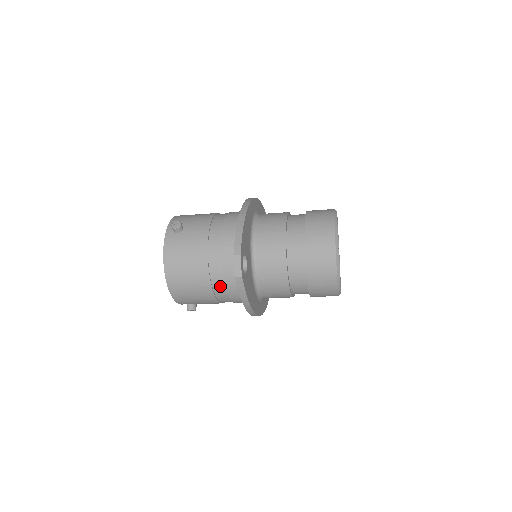
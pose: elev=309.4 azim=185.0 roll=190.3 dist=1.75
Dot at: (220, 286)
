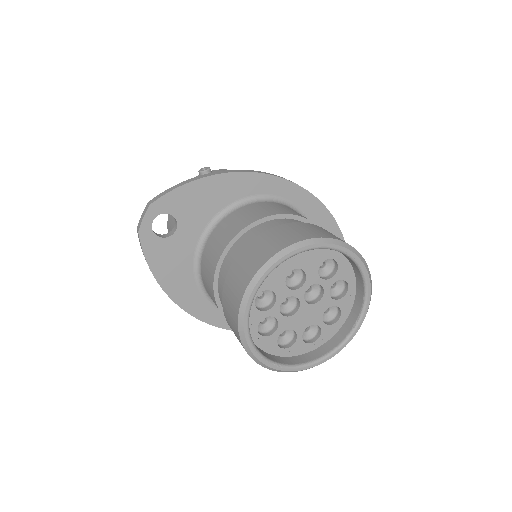
Dot at: occluded
